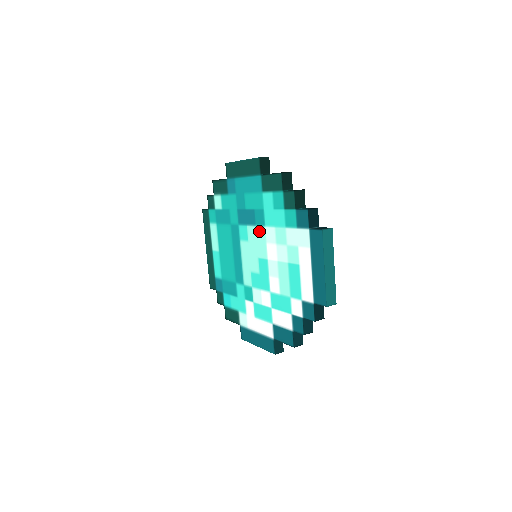
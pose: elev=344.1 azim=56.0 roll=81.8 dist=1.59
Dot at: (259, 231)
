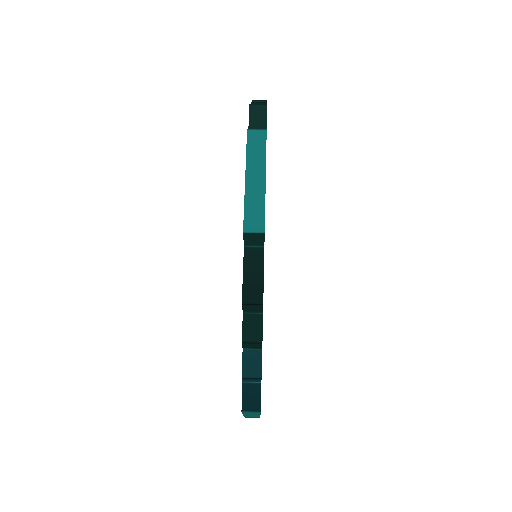
Dot at: occluded
